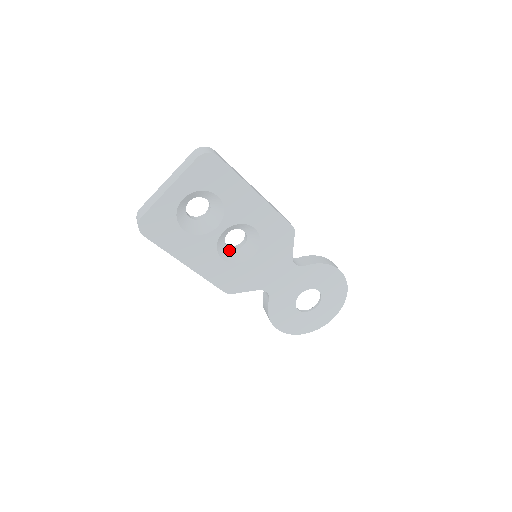
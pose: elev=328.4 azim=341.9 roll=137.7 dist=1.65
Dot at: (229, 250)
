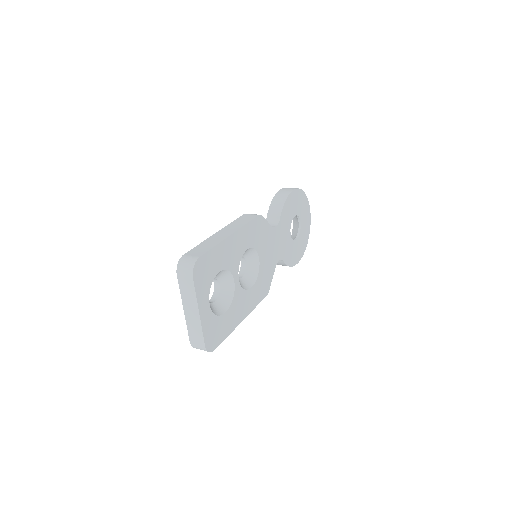
Dot at: (244, 277)
